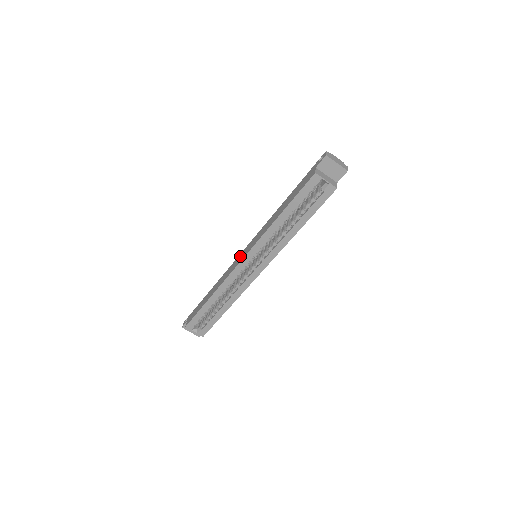
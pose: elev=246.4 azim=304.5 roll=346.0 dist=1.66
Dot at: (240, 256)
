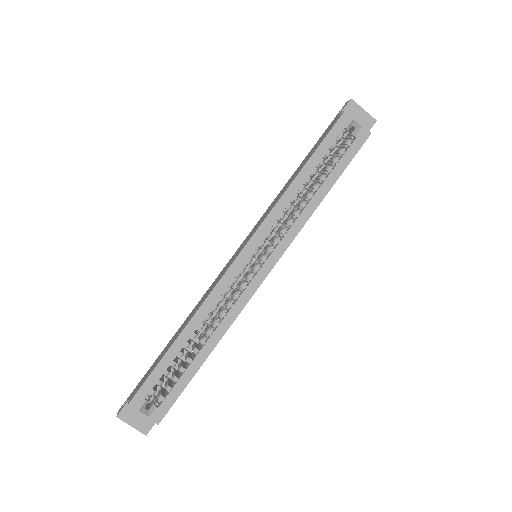
Dot at: (232, 258)
